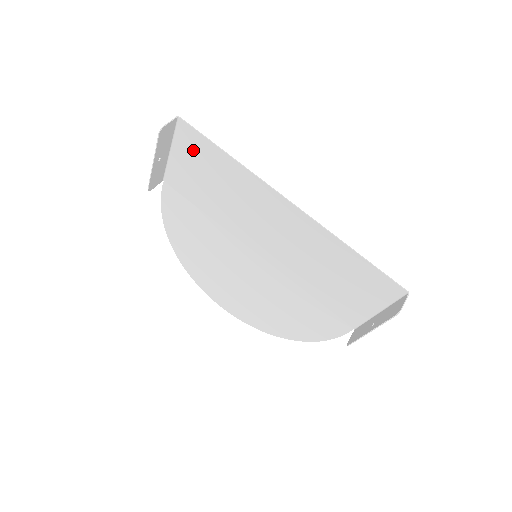
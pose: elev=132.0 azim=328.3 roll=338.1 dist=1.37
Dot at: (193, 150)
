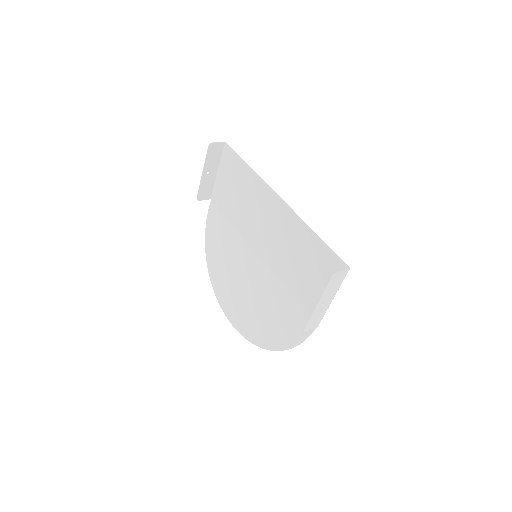
Dot at: (230, 167)
